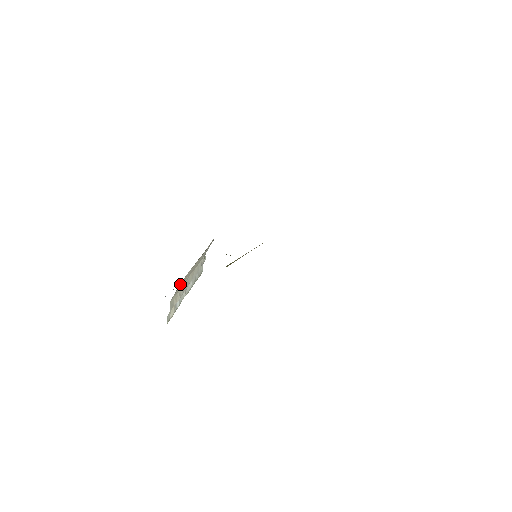
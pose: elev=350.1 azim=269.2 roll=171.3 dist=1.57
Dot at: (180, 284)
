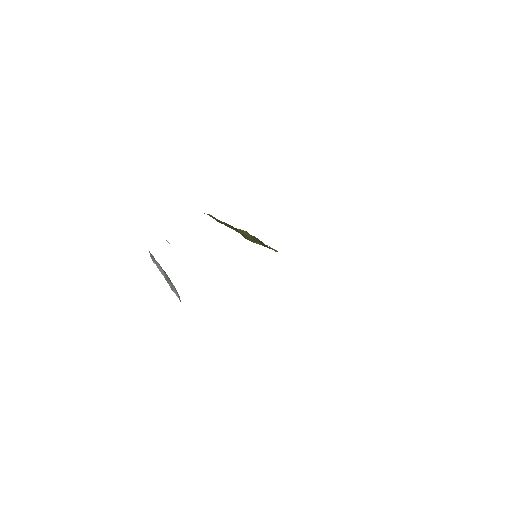
Dot at: occluded
